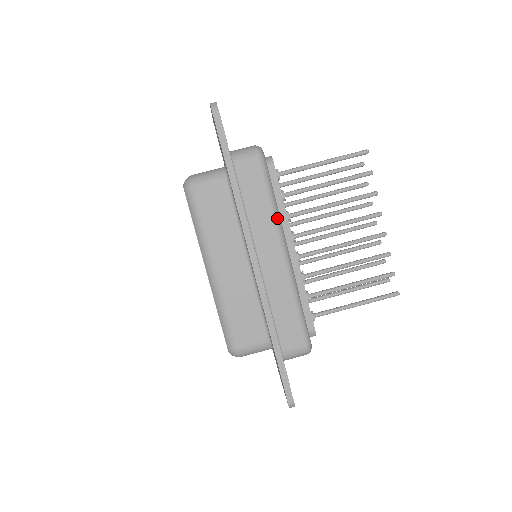
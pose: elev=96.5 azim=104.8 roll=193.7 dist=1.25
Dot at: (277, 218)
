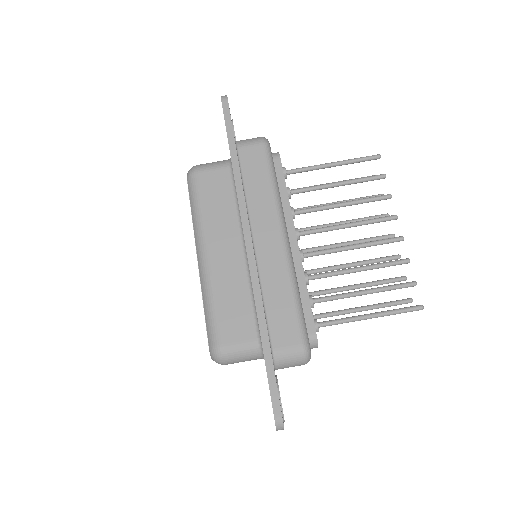
Dot at: (278, 200)
